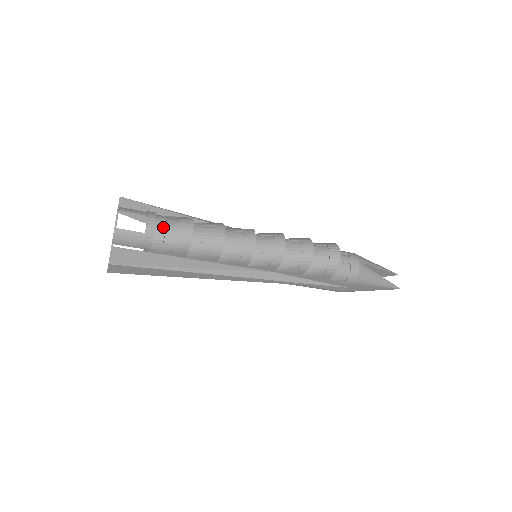
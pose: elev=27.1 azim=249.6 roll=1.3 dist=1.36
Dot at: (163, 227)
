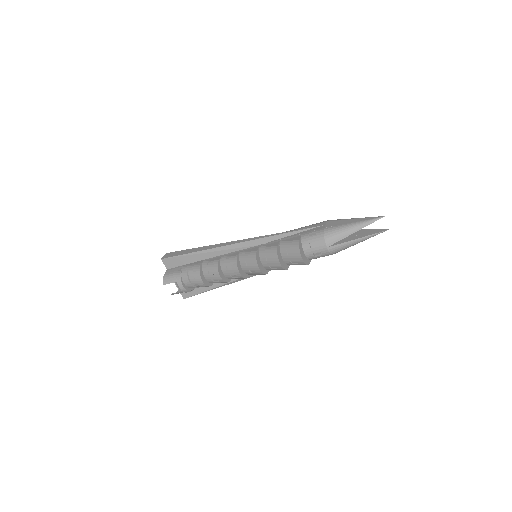
Dot at: (189, 284)
